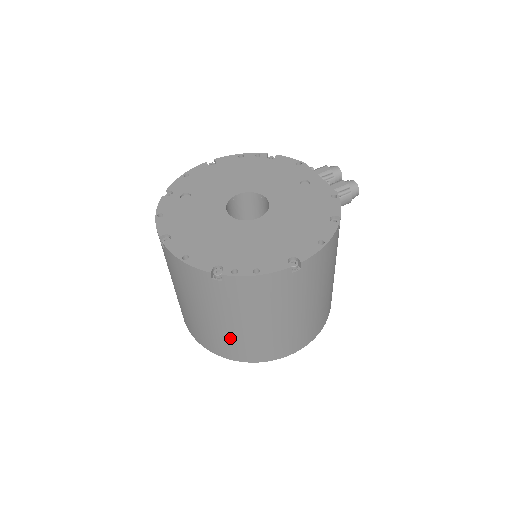
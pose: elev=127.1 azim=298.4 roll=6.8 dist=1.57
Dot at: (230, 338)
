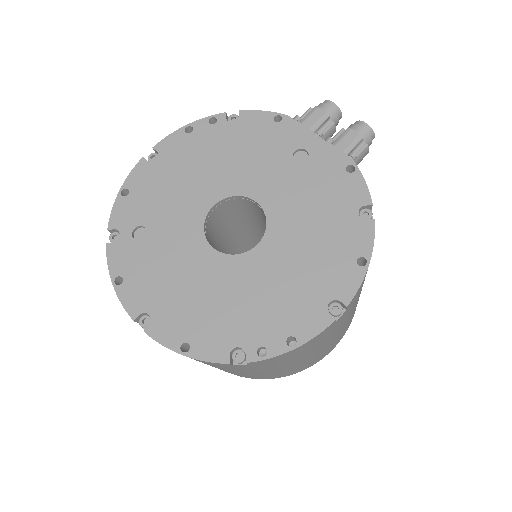
Dot at: (264, 375)
